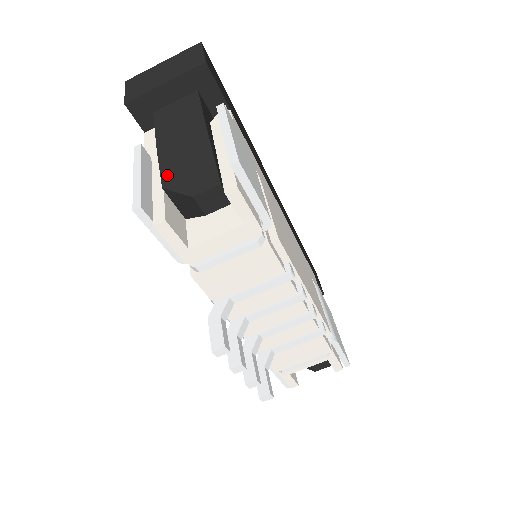
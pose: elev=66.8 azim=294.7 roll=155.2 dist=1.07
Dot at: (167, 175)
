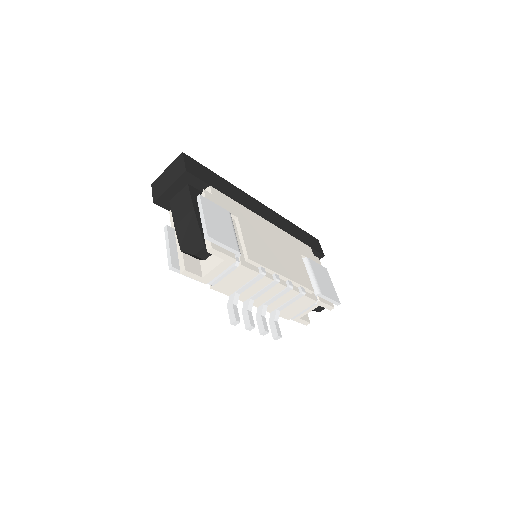
Dot at: (182, 243)
